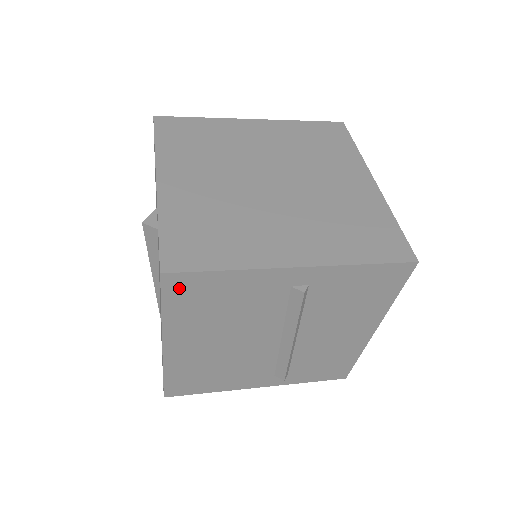
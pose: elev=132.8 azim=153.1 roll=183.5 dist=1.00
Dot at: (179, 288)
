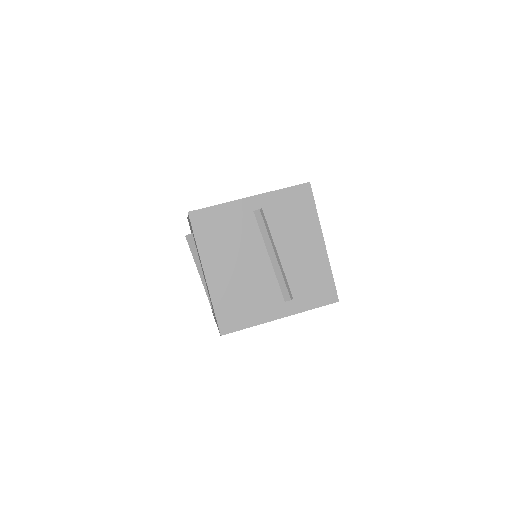
Dot at: (199, 221)
